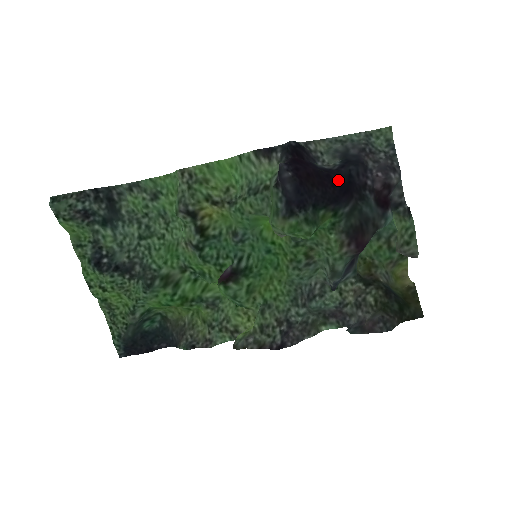
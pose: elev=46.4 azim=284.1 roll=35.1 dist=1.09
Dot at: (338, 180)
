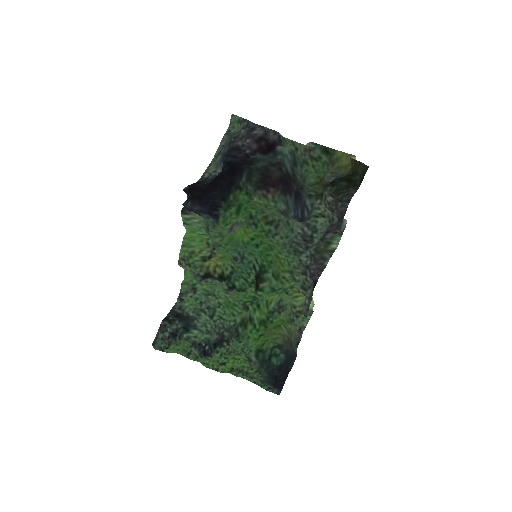
Dot at: (223, 173)
